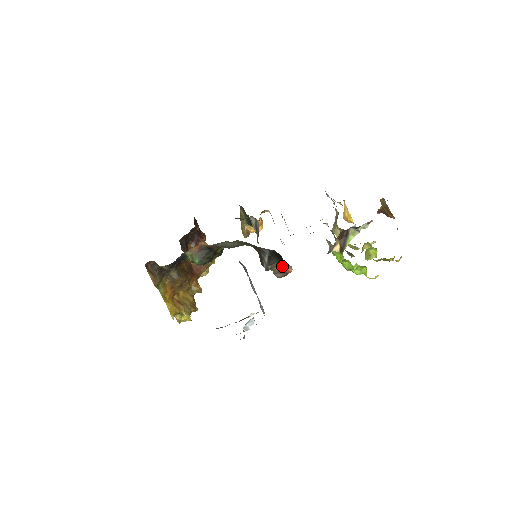
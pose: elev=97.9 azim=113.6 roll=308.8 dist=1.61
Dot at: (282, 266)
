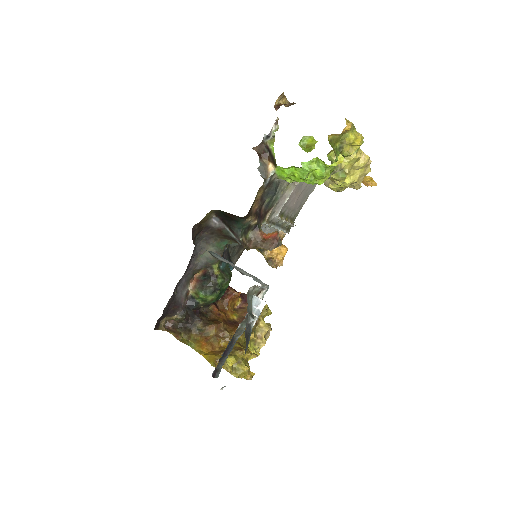
Dot at: (267, 237)
